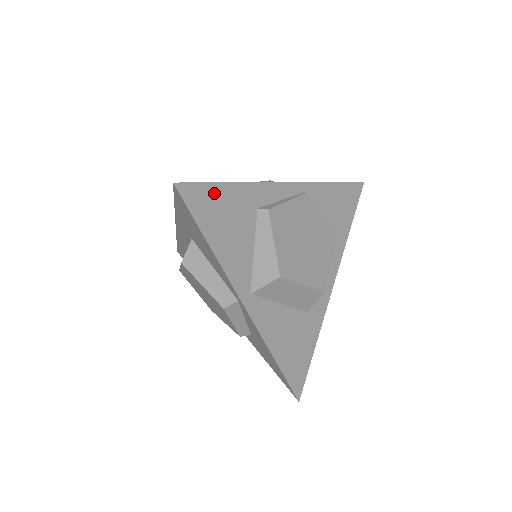
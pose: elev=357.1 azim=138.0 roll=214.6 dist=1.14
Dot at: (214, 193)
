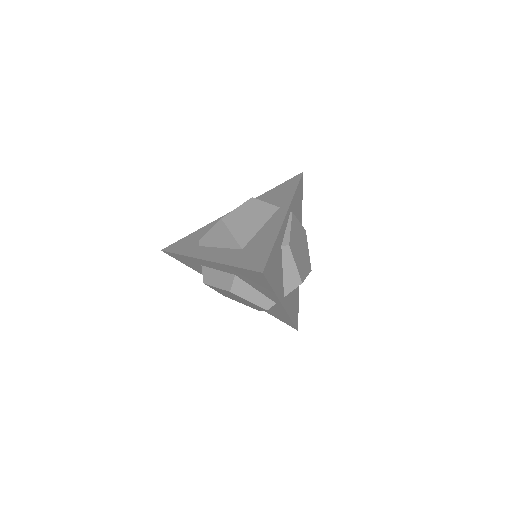
Dot at: (271, 259)
